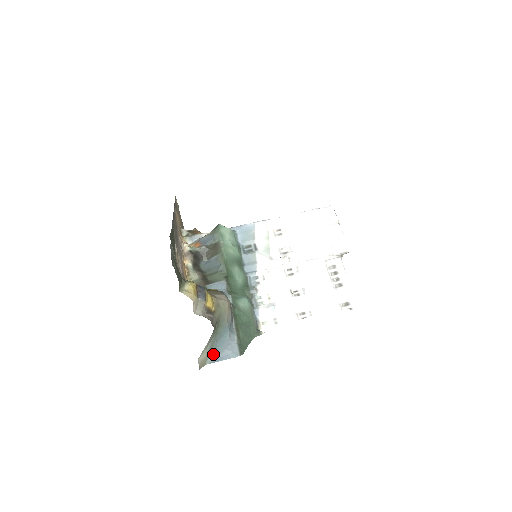
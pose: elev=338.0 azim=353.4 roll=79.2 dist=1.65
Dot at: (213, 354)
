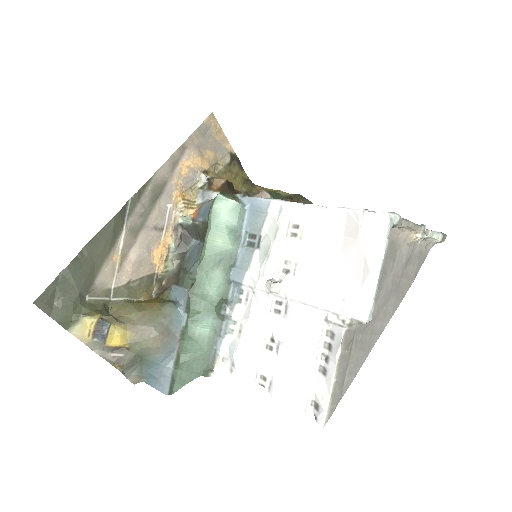
Dot at: (146, 377)
